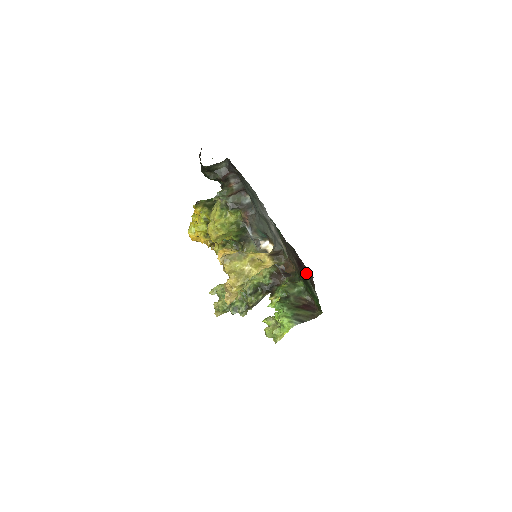
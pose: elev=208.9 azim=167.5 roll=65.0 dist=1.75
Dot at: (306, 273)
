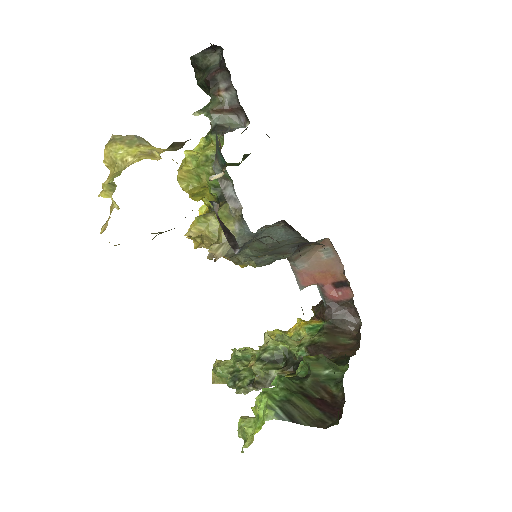
Dot at: occluded
